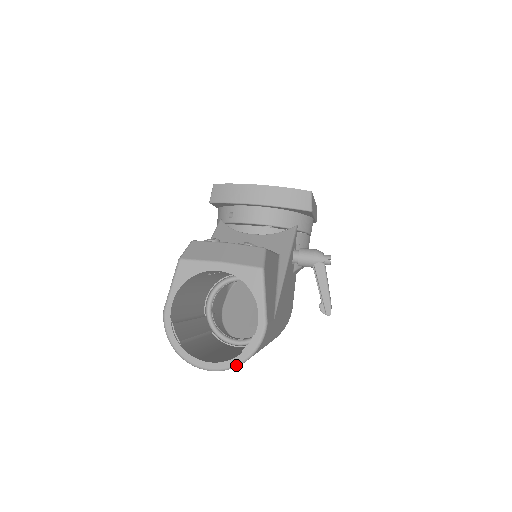
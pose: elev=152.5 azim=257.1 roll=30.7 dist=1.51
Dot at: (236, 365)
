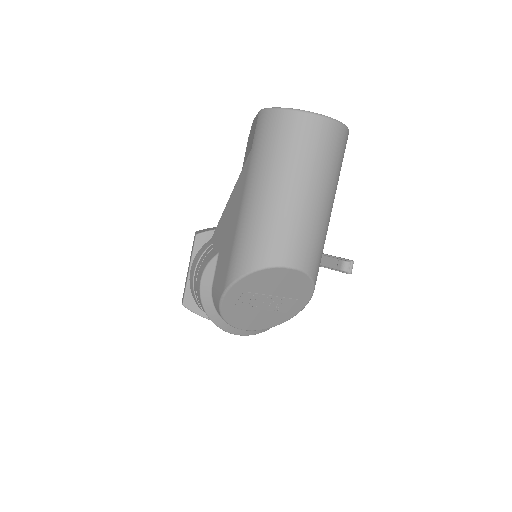
Dot at: (342, 123)
